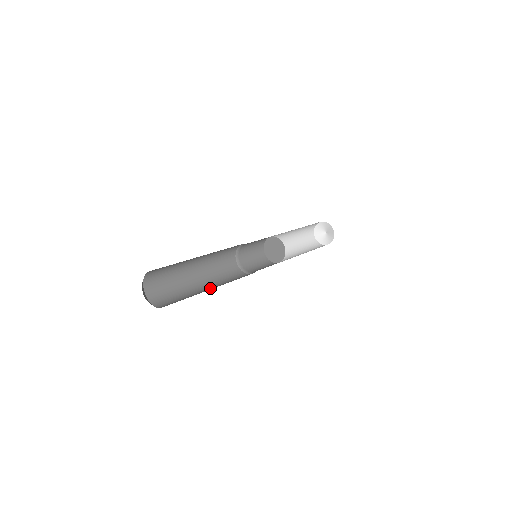
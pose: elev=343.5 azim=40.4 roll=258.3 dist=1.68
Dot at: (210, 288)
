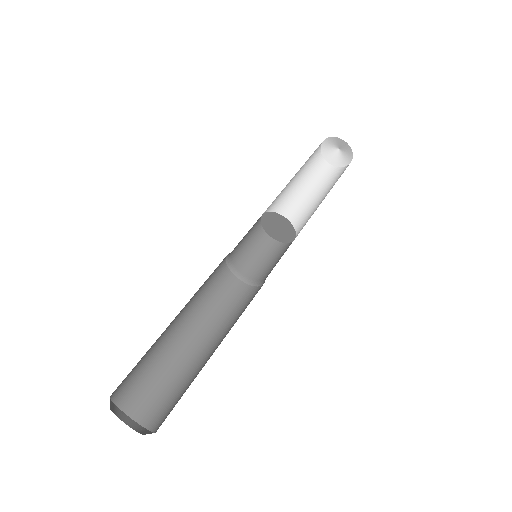
Dot at: (203, 344)
